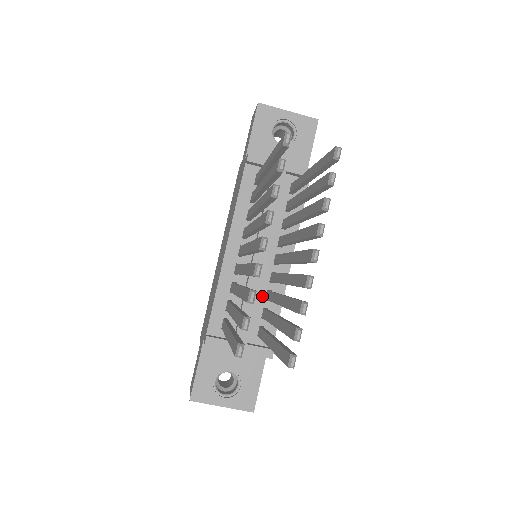
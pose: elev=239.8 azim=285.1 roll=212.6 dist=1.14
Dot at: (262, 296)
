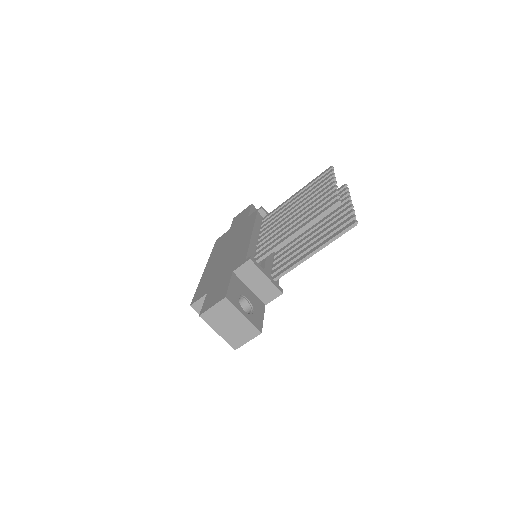
Dot at: occluded
